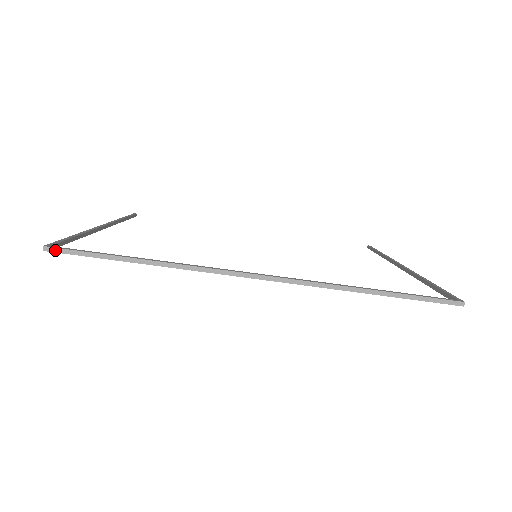
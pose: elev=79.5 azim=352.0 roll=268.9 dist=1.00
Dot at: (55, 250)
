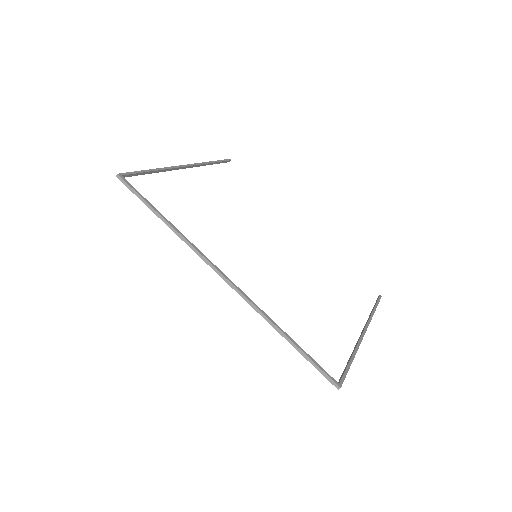
Dot at: (122, 180)
